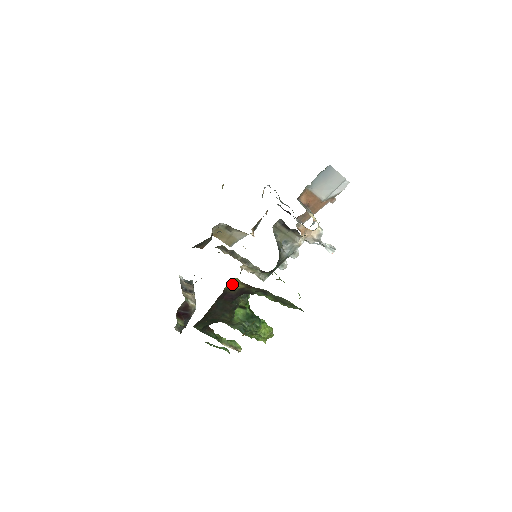
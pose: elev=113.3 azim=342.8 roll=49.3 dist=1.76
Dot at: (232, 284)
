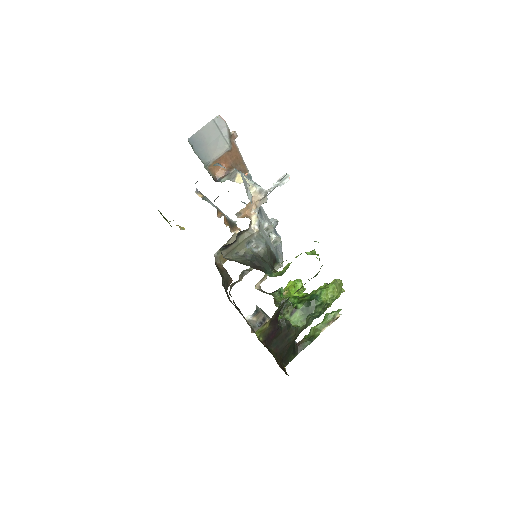
Dot at: (260, 333)
